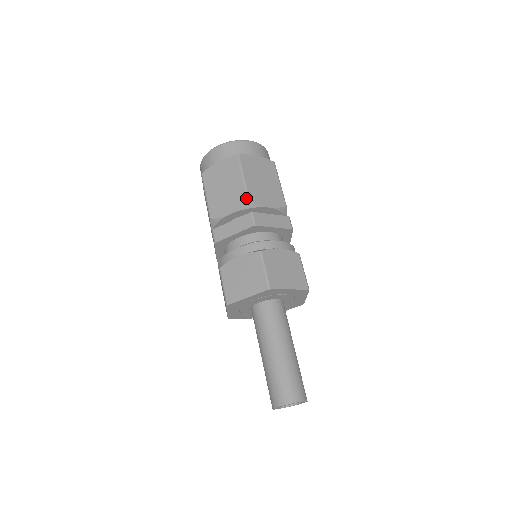
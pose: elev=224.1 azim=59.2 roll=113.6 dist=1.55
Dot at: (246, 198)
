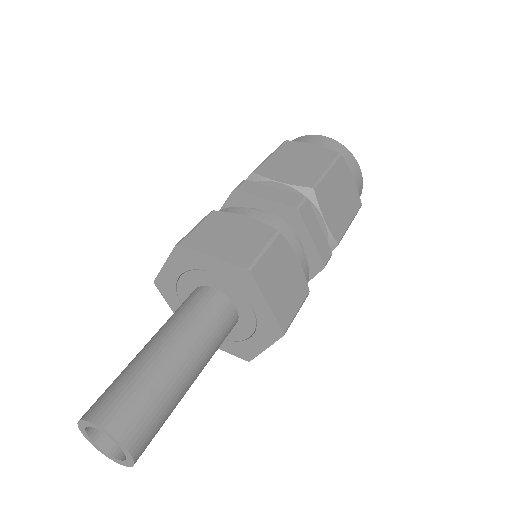
Dot at: (254, 170)
